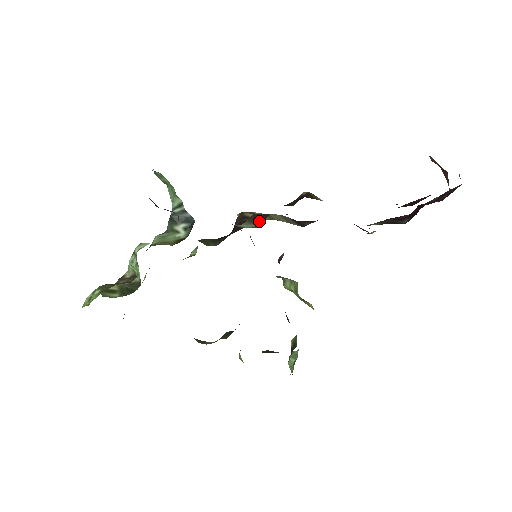
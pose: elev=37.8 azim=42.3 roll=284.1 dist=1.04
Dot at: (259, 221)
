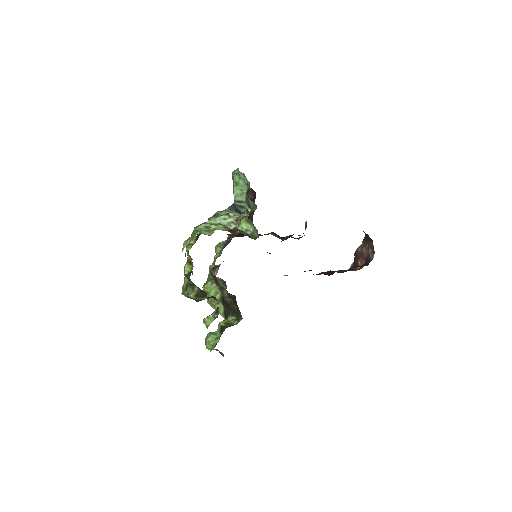
Dot at: (280, 238)
